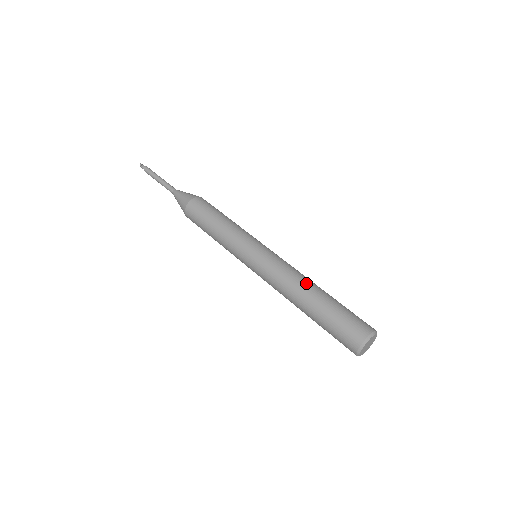
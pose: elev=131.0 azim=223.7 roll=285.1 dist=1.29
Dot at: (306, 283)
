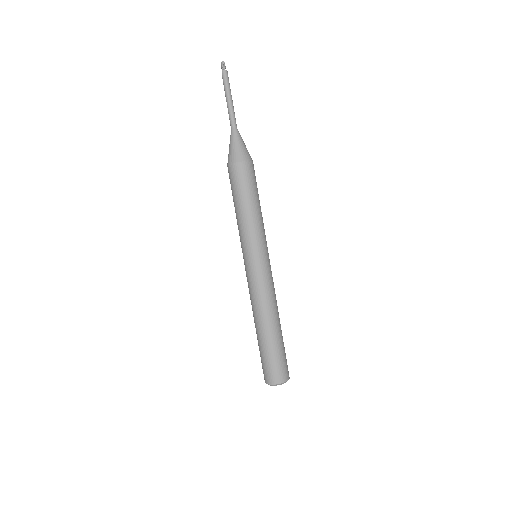
Dot at: (274, 315)
